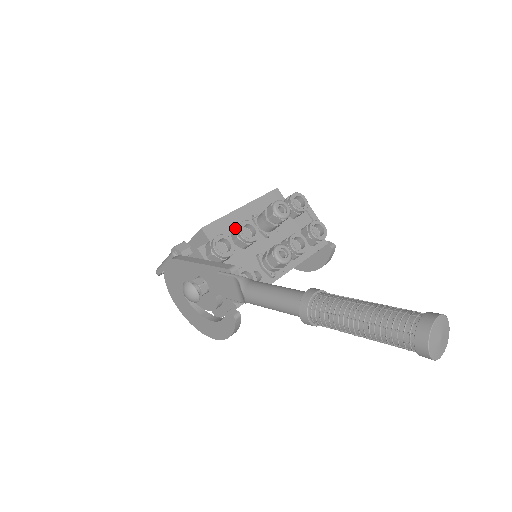
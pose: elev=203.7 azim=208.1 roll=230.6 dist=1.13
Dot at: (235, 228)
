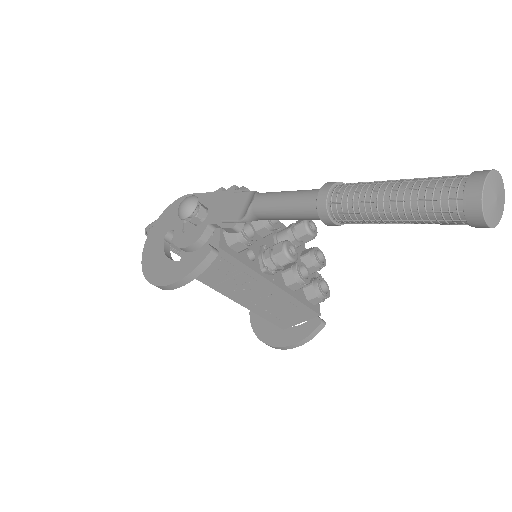
Dot at: occluded
